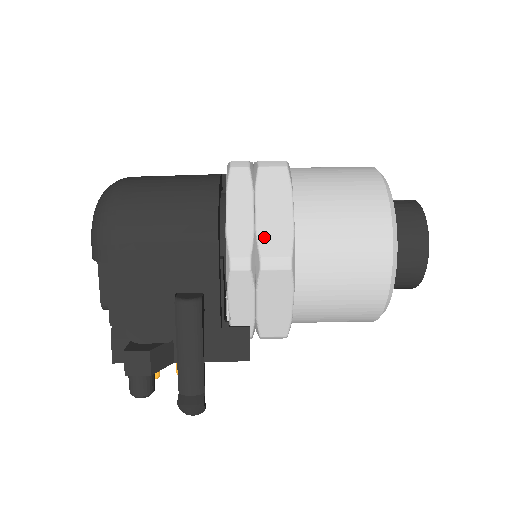
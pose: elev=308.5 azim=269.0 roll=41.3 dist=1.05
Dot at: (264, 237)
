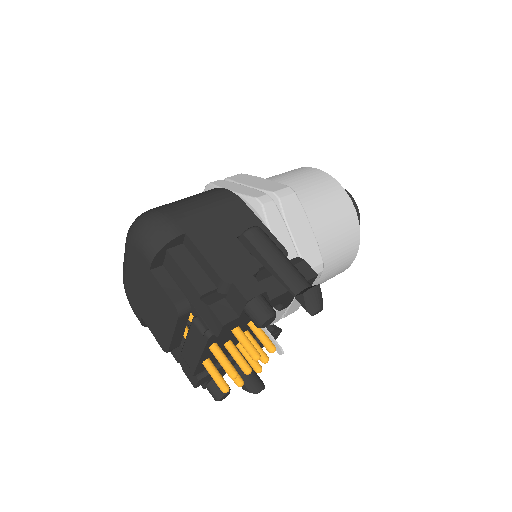
Dot at: (265, 188)
